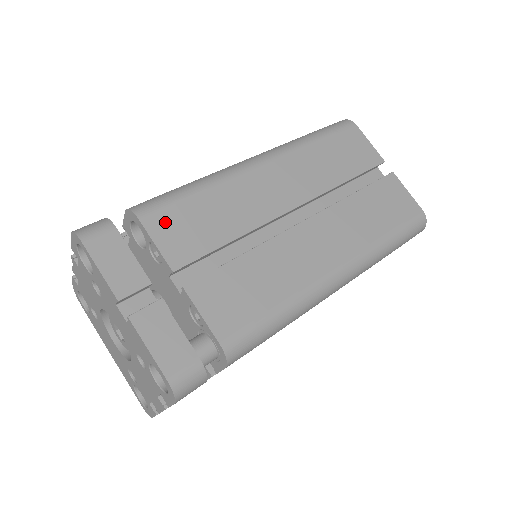
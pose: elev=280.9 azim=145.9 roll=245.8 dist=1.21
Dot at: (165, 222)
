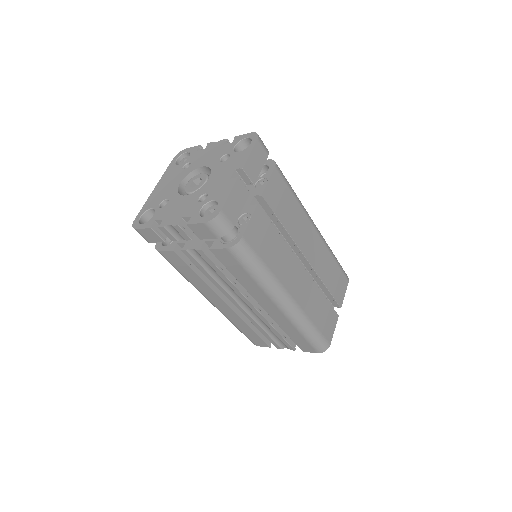
Dot at: (278, 182)
